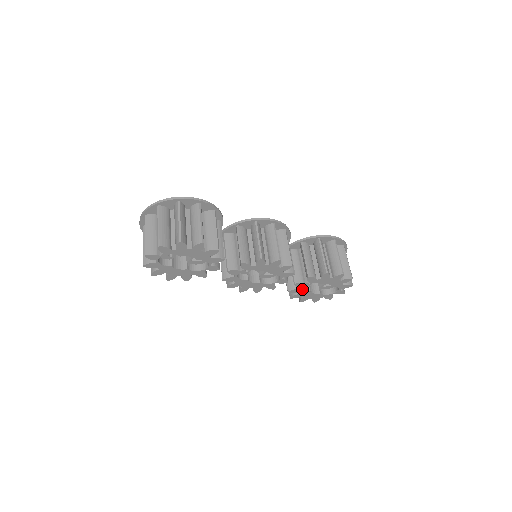
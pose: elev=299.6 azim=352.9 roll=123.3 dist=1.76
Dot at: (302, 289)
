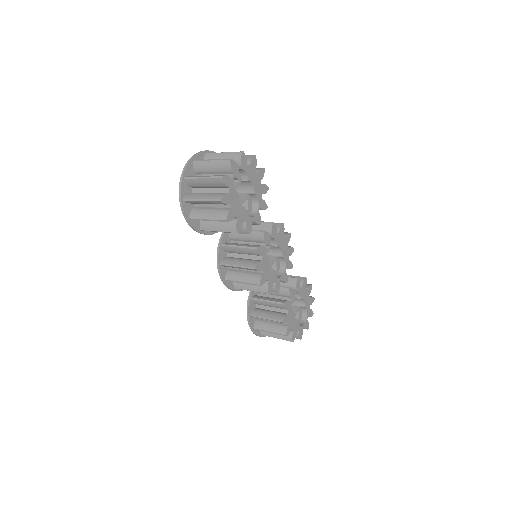
Dot at: (290, 305)
